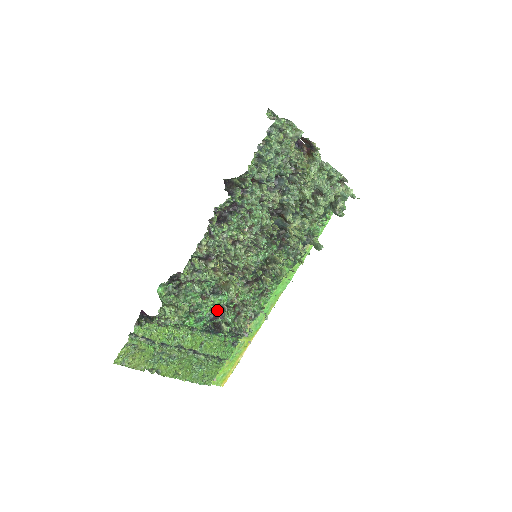
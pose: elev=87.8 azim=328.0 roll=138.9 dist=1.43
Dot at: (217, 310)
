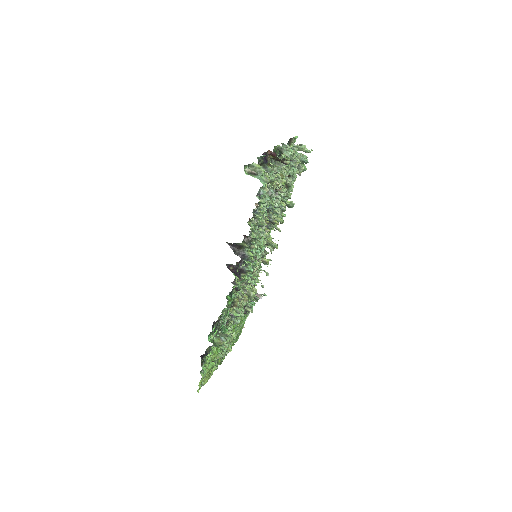
Dot at: occluded
